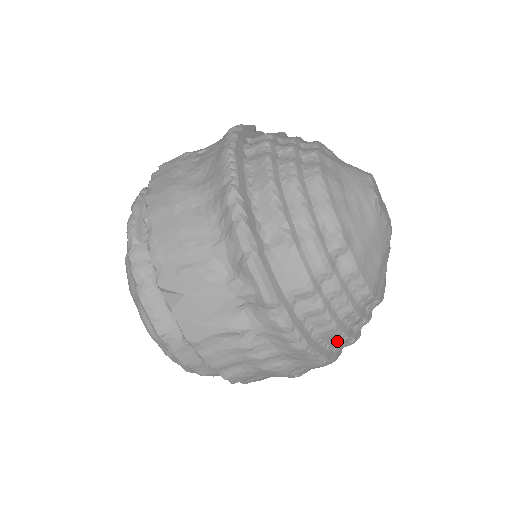
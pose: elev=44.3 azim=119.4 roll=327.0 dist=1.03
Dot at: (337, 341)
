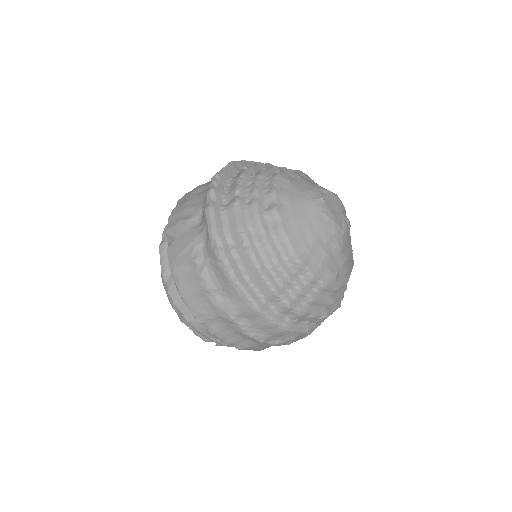
Dot at: (267, 291)
